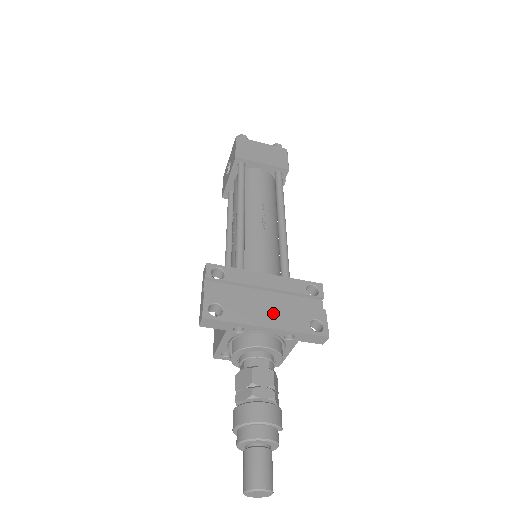
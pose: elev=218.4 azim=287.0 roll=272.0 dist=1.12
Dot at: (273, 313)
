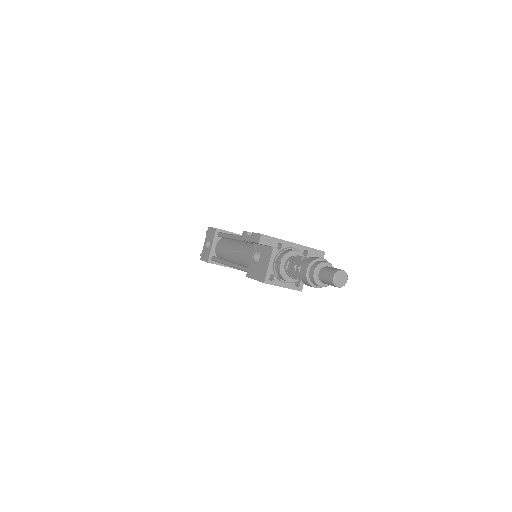
Dot at: occluded
